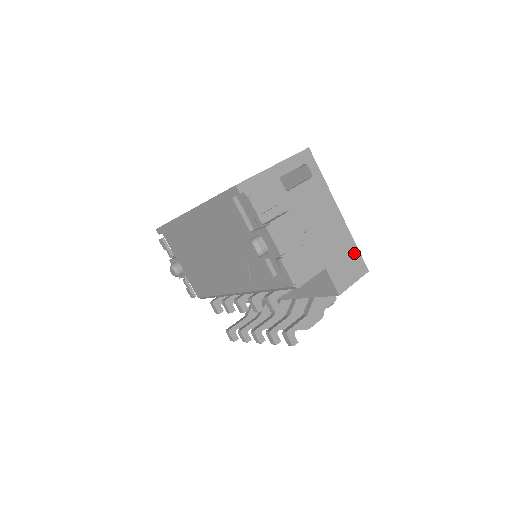
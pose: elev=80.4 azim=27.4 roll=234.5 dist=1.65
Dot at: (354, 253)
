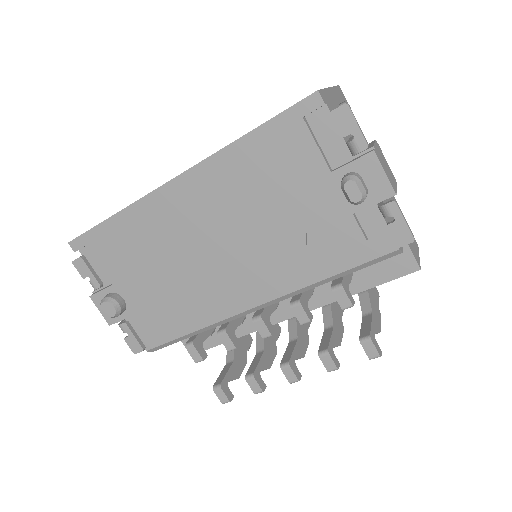
Dot at: occluded
